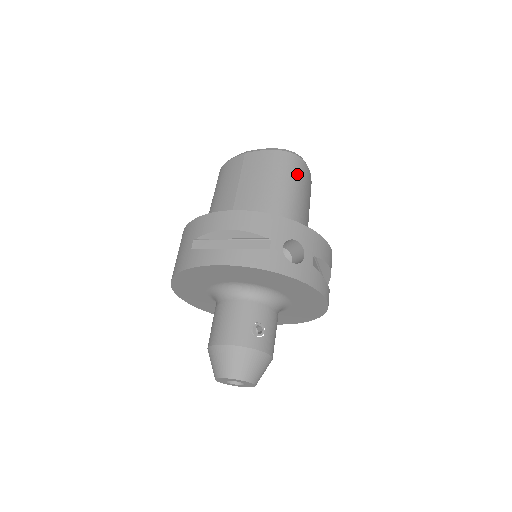
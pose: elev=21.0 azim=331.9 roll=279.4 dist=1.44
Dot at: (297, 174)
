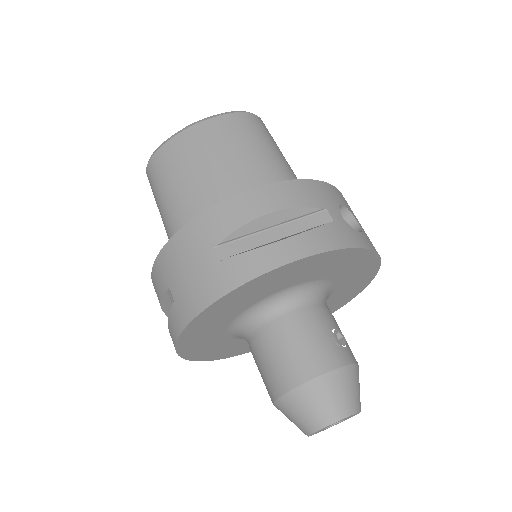
Dot at: (272, 137)
